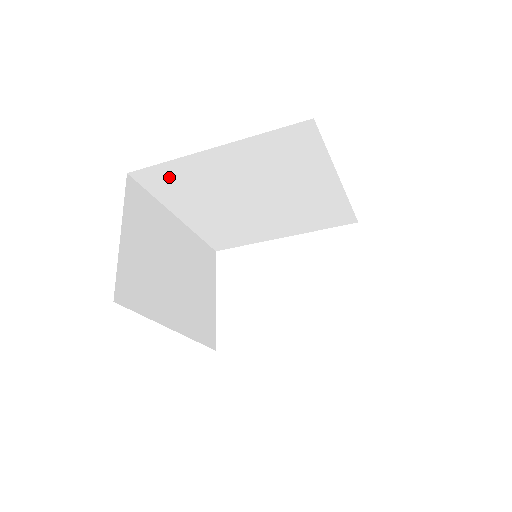
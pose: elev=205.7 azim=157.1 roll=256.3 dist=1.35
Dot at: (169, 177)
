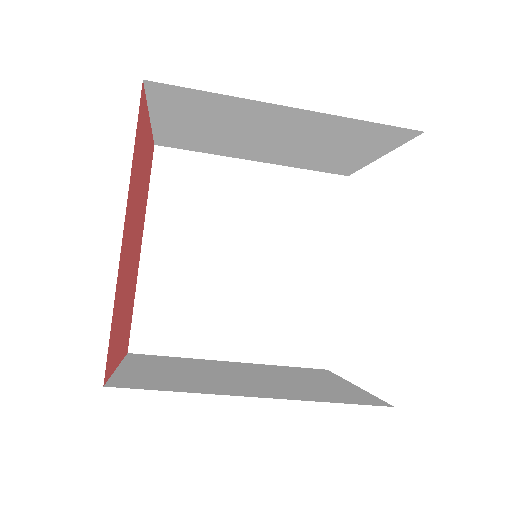
Dot at: (158, 318)
